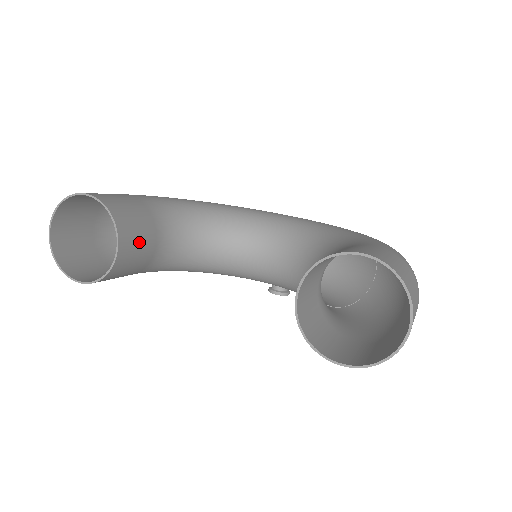
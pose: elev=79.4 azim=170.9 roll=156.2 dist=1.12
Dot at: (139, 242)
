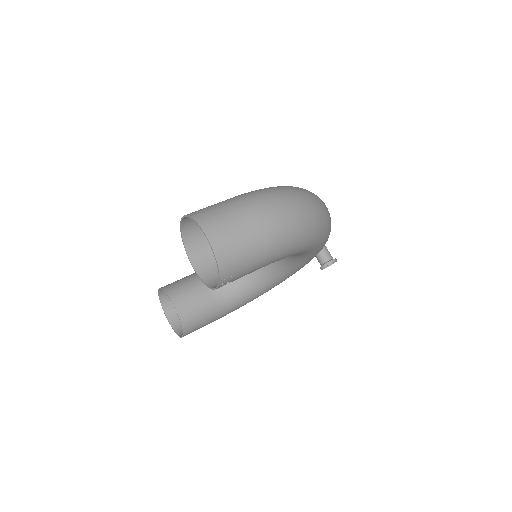
Dot at: (190, 296)
